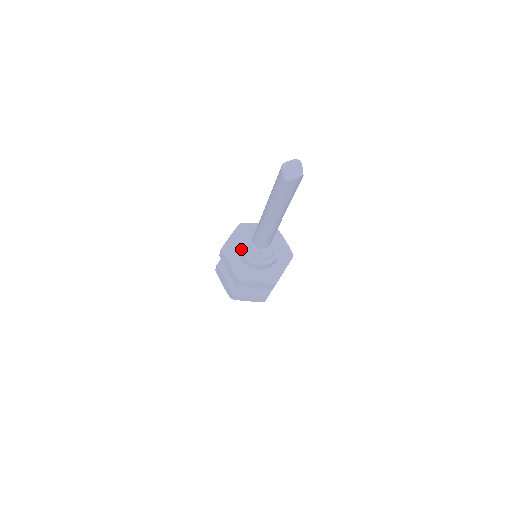
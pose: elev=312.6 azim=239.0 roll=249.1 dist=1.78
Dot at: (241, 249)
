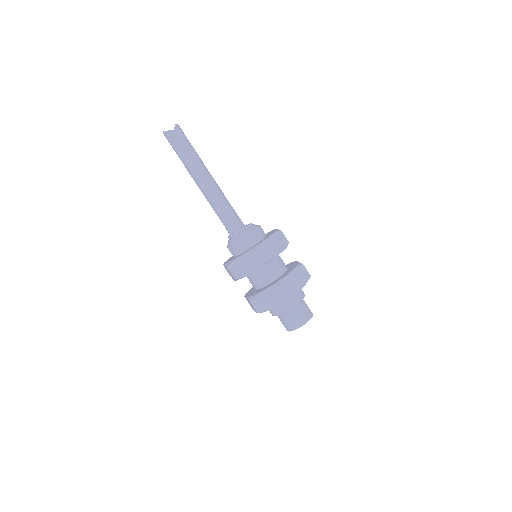
Dot at: (233, 243)
